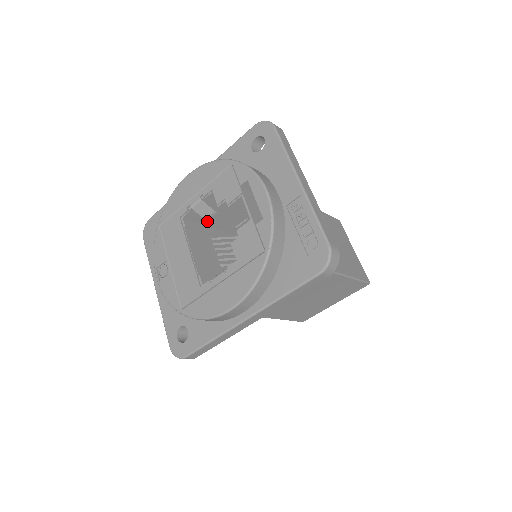
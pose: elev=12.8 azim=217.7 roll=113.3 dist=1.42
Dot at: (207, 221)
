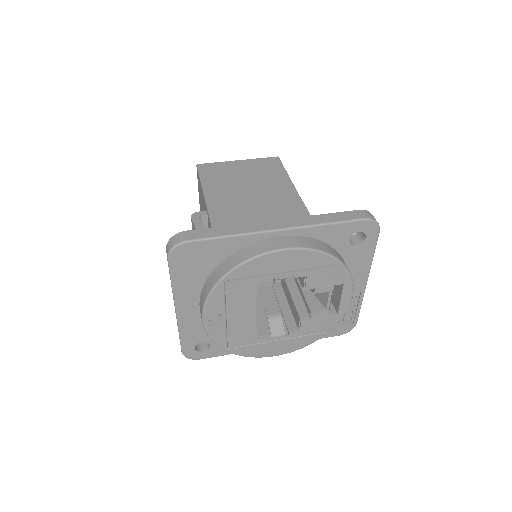
Dot at: occluded
